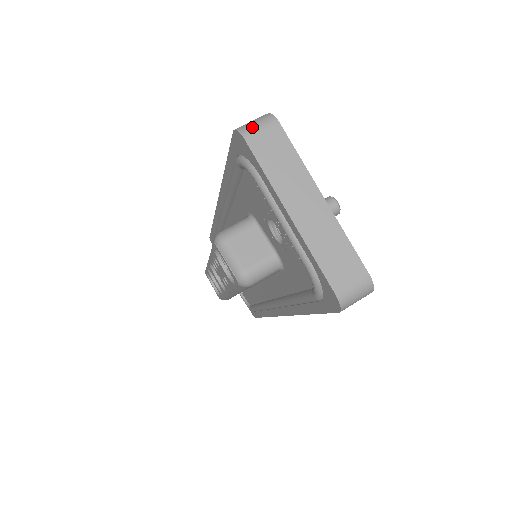
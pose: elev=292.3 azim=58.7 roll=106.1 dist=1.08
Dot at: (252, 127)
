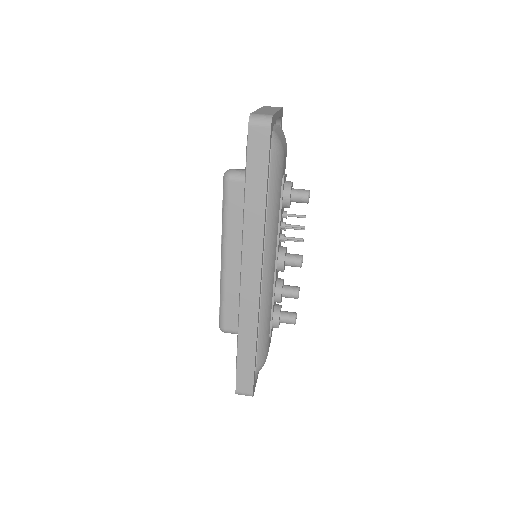
Dot at: occluded
